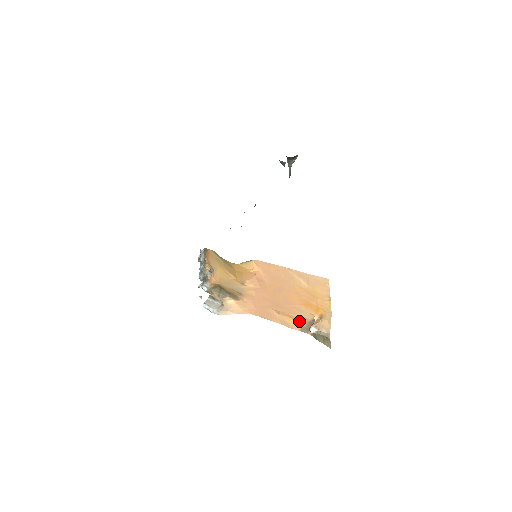
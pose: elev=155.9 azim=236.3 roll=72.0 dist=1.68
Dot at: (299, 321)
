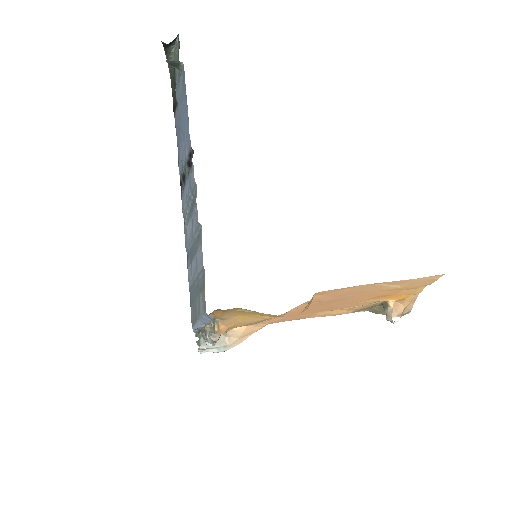
Dot at: (354, 308)
